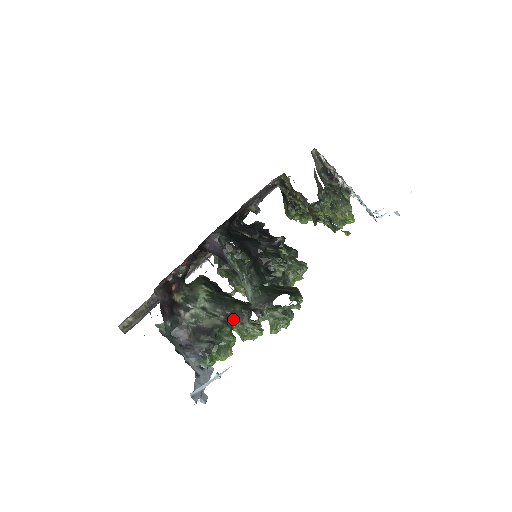
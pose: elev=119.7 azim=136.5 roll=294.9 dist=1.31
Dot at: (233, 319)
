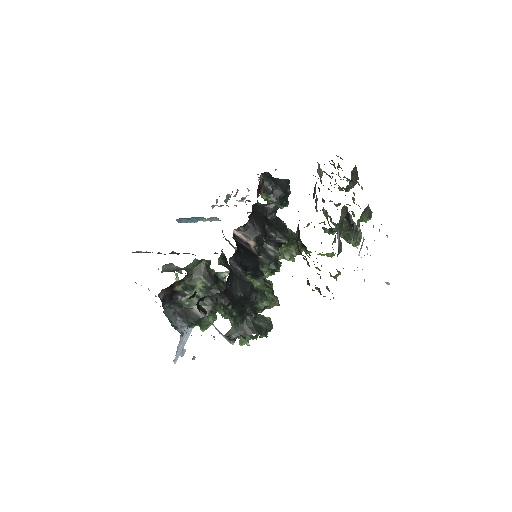
Dot at: (218, 309)
